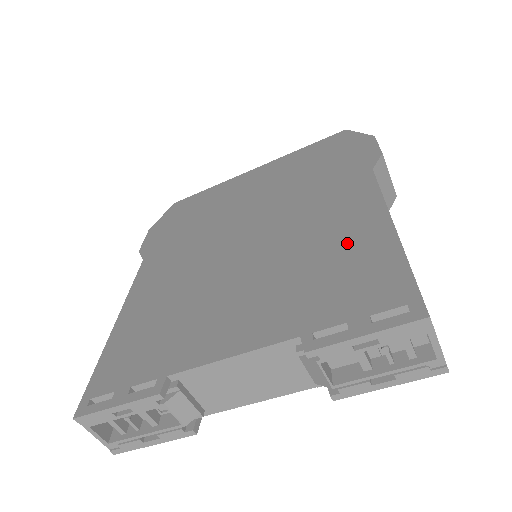
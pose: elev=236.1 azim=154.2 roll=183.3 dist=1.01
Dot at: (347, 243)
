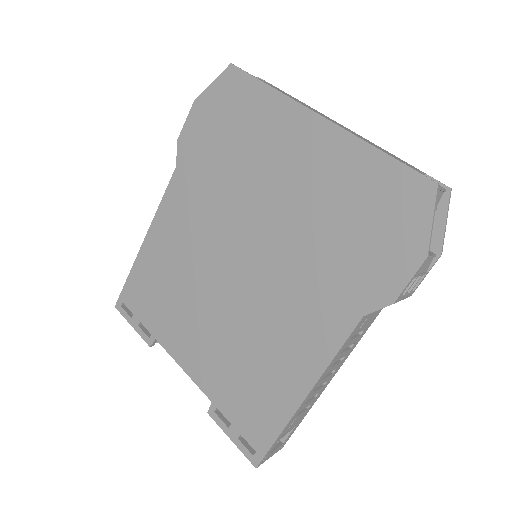
Dot at: (275, 373)
